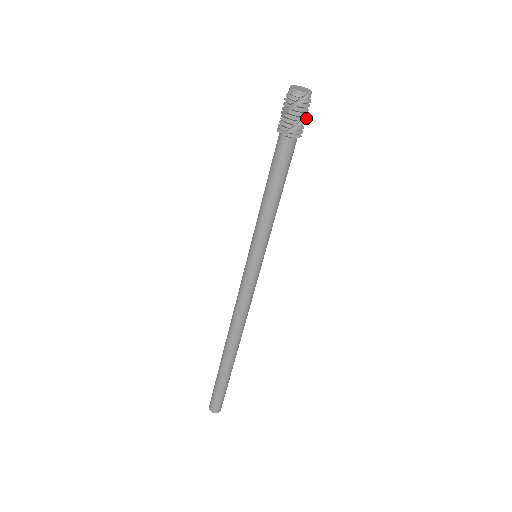
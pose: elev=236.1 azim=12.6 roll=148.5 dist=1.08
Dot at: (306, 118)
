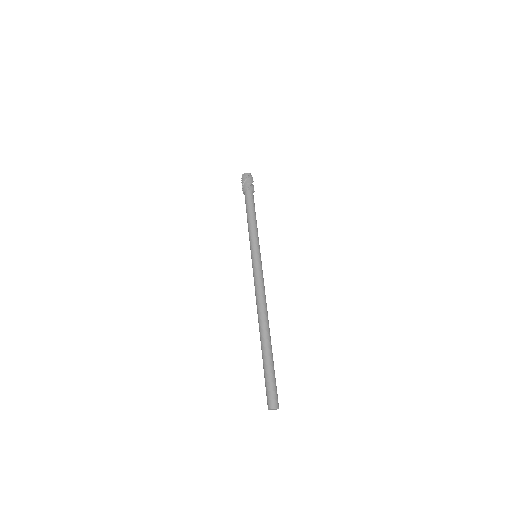
Dot at: occluded
